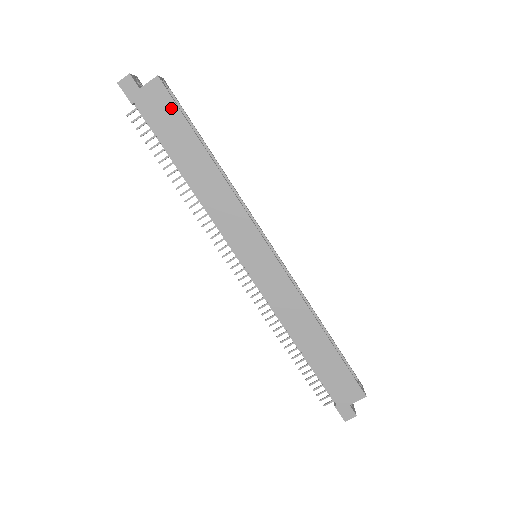
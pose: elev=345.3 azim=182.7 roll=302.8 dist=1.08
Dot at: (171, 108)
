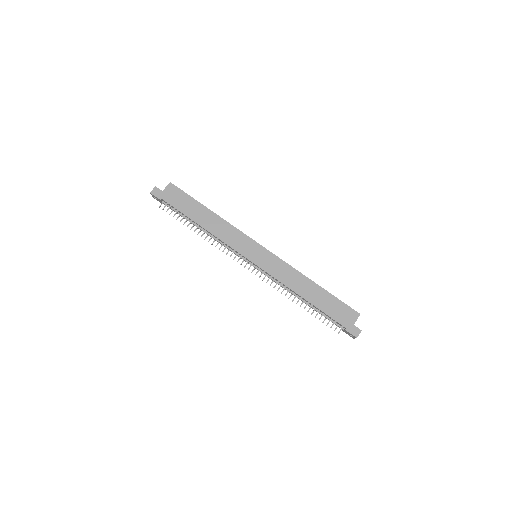
Dot at: (182, 194)
